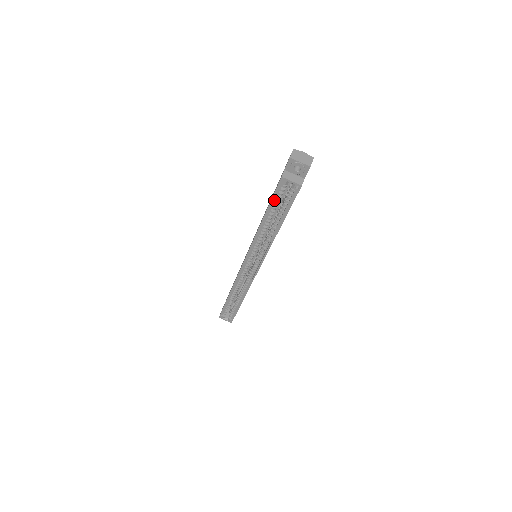
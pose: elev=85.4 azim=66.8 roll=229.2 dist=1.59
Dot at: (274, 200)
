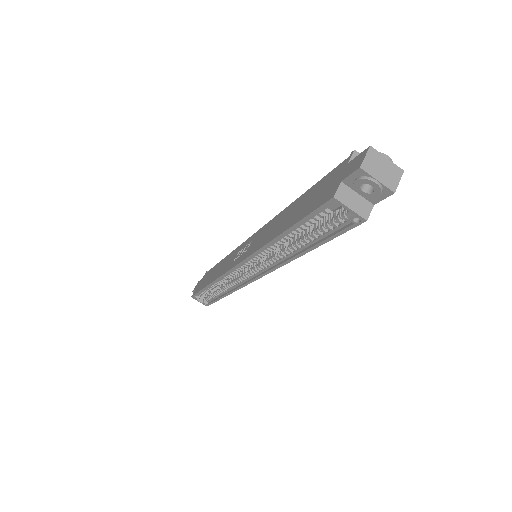
Dot at: (307, 219)
